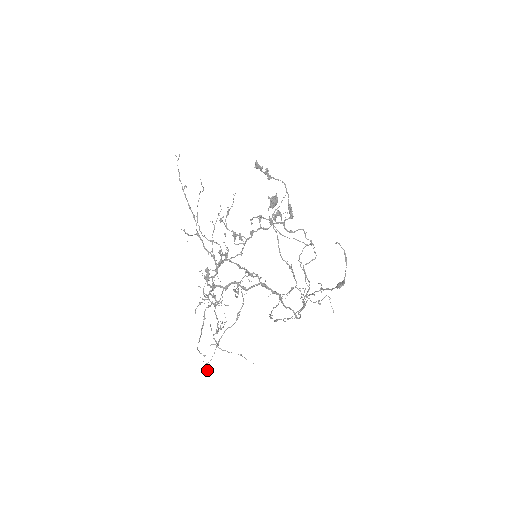
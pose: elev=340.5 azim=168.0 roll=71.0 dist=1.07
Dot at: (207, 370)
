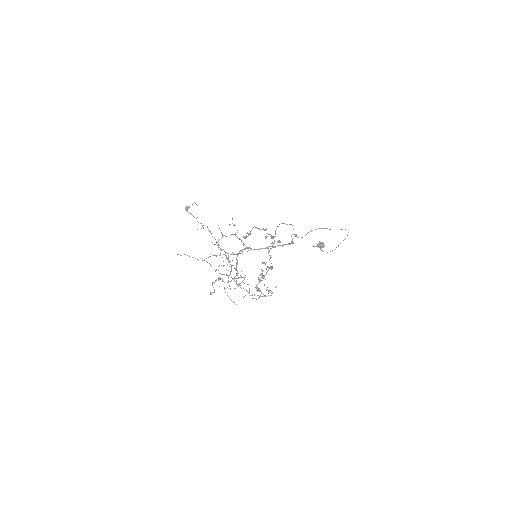
Dot at: occluded
